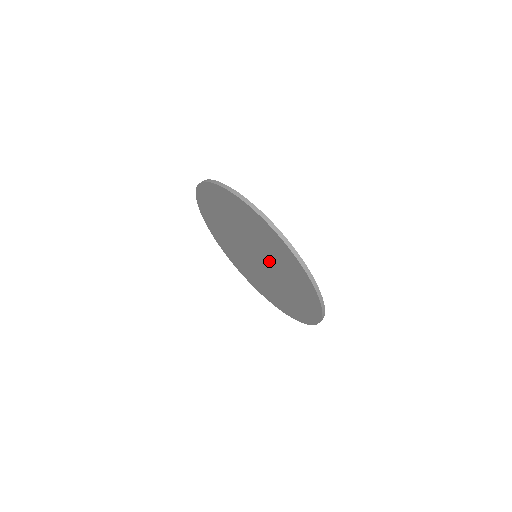
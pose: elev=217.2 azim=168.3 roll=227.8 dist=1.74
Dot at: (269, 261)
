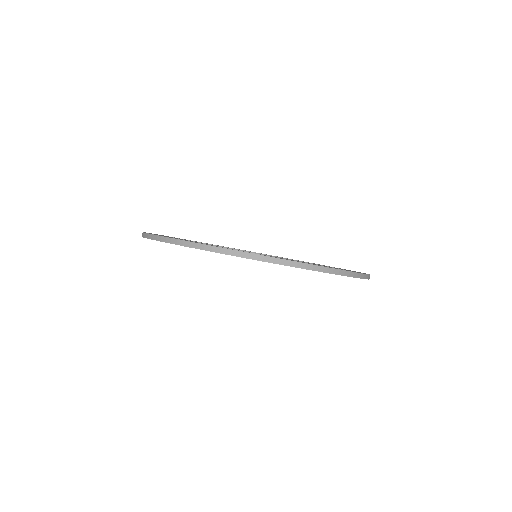
Dot at: occluded
